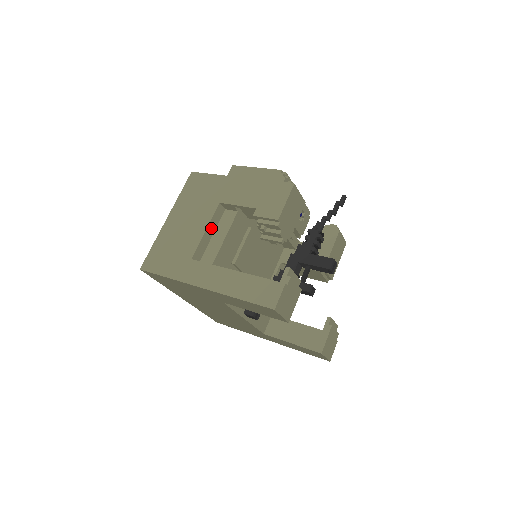
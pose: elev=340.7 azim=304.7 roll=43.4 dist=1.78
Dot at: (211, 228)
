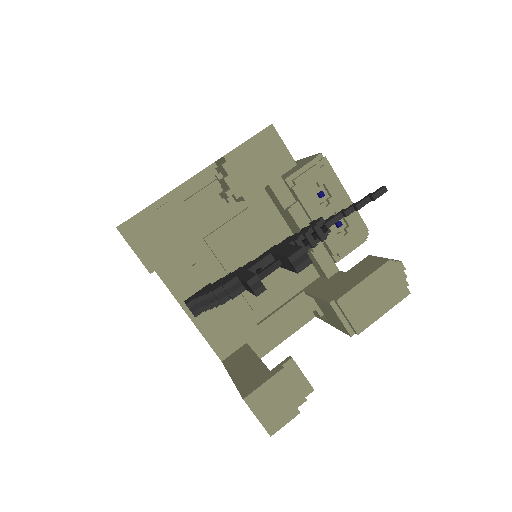
Dot at: (192, 186)
